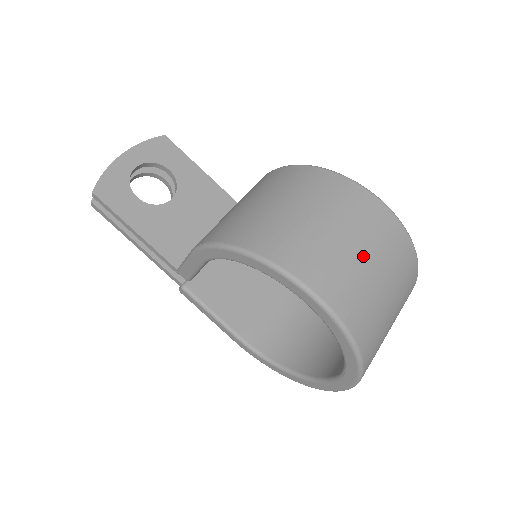
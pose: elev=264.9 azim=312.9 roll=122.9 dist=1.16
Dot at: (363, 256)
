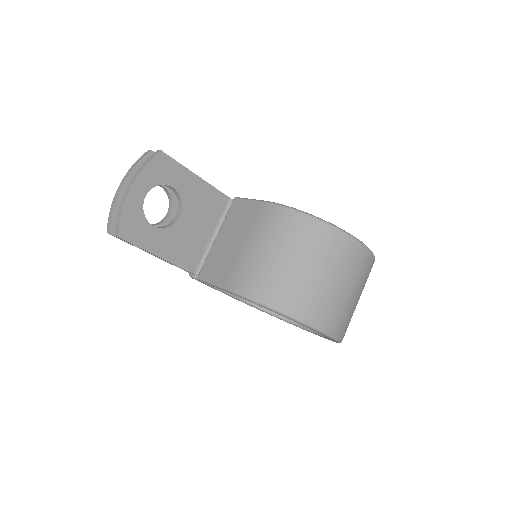
Dot at: (351, 293)
